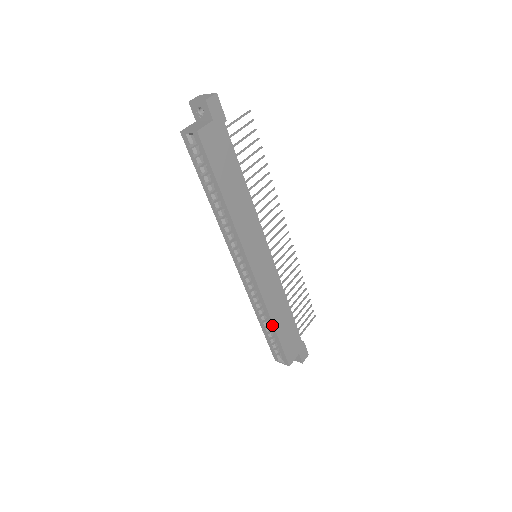
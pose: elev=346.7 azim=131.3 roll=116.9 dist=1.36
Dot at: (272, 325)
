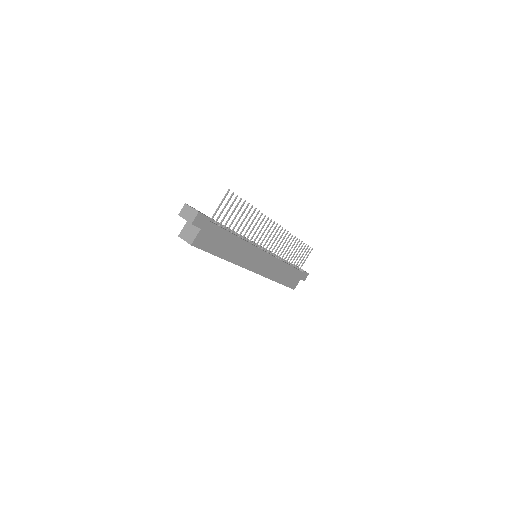
Dot at: occluded
